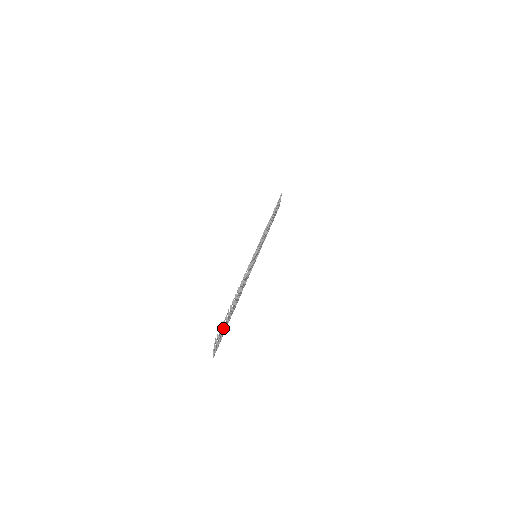
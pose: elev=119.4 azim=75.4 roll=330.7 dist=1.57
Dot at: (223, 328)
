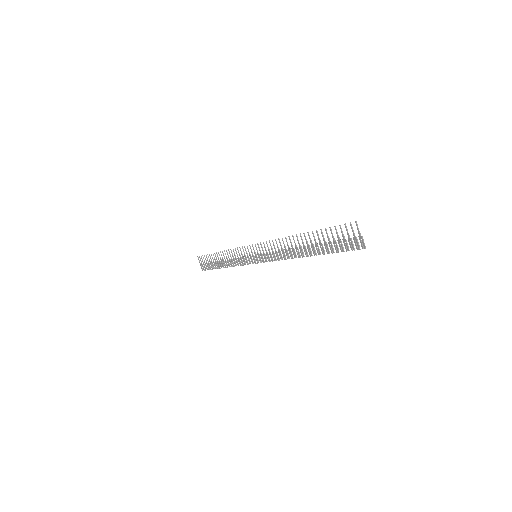
Dot at: (335, 242)
